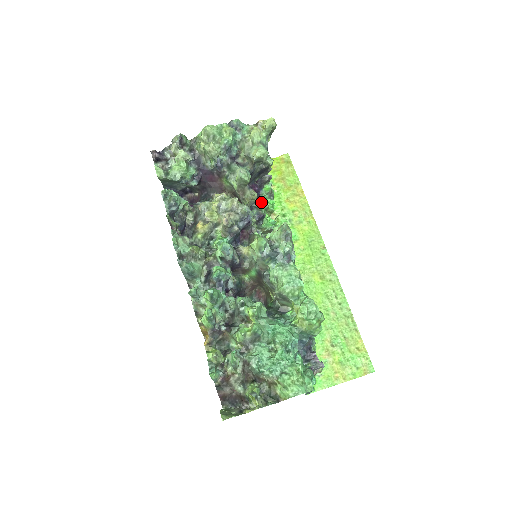
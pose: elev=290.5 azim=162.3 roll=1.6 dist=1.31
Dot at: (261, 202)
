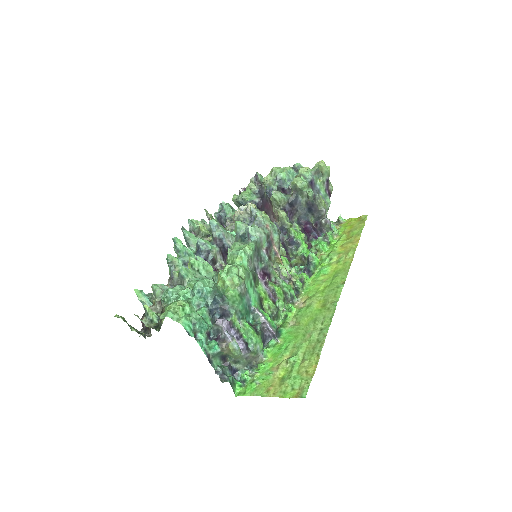
Dot at: (301, 232)
